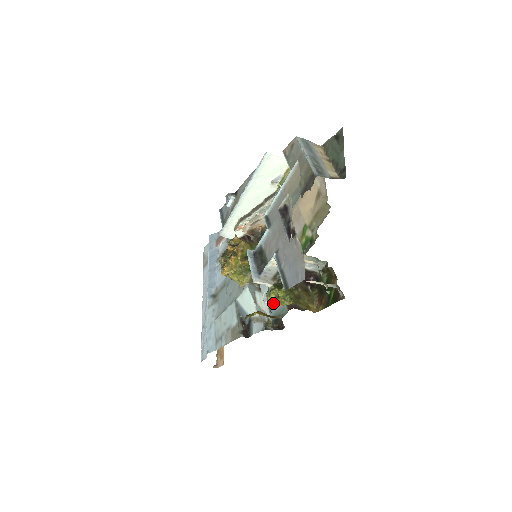
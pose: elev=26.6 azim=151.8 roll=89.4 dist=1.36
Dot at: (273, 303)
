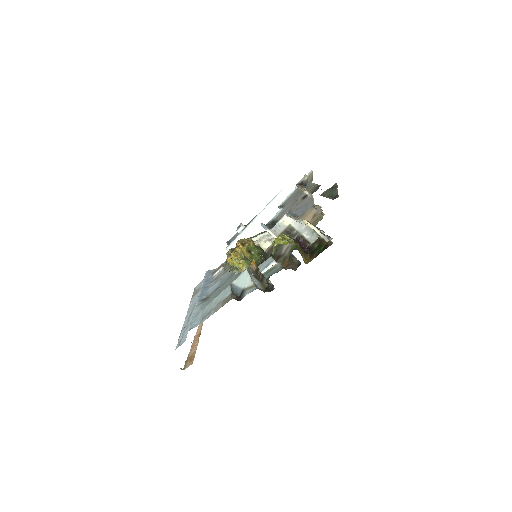
Dot at: (279, 242)
